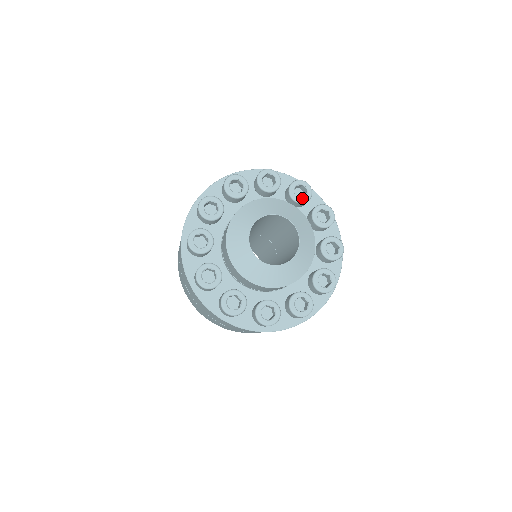
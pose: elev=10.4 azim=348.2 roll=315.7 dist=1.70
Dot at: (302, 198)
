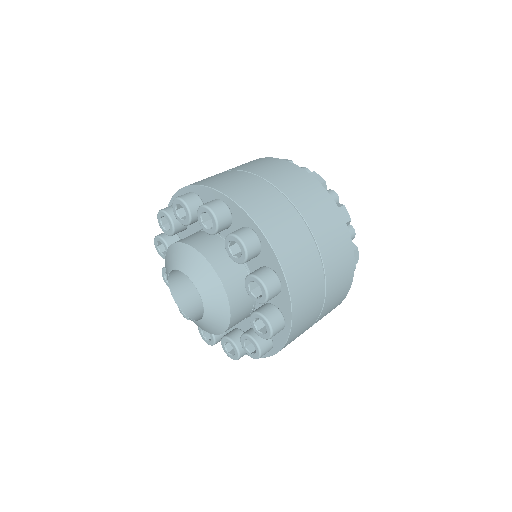
Dot at: (210, 229)
